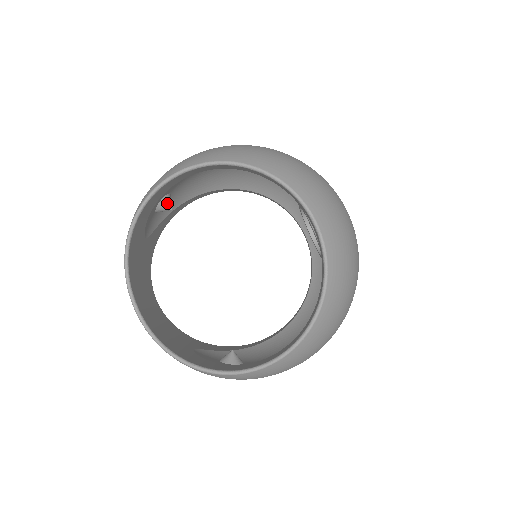
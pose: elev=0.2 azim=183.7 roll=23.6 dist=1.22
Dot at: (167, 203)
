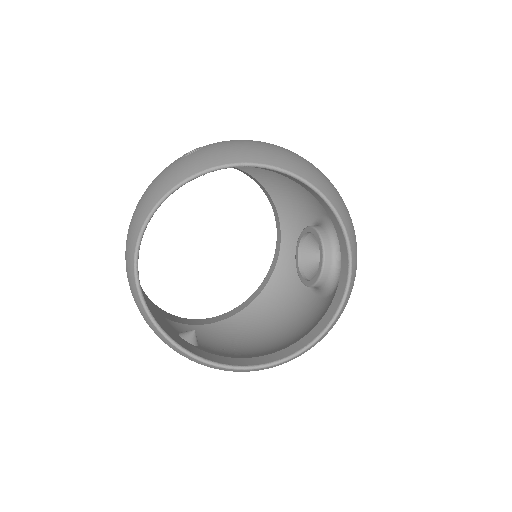
Dot at: occluded
